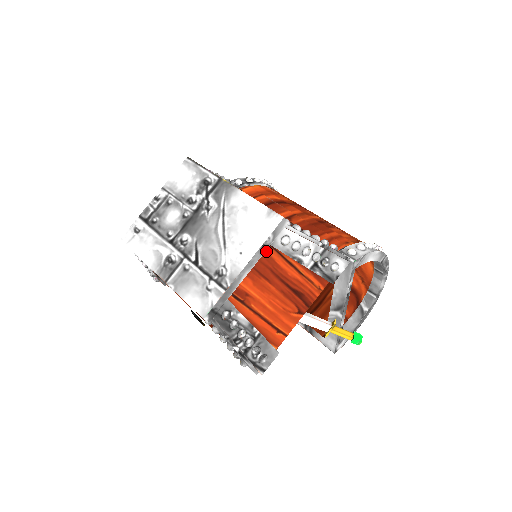
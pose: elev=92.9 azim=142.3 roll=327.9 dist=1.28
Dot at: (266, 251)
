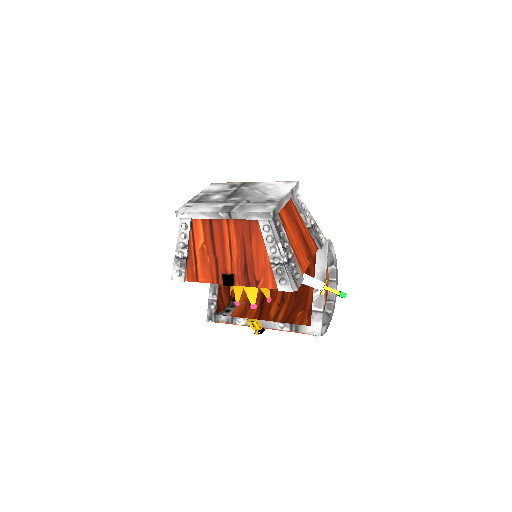
Dot at: (290, 201)
